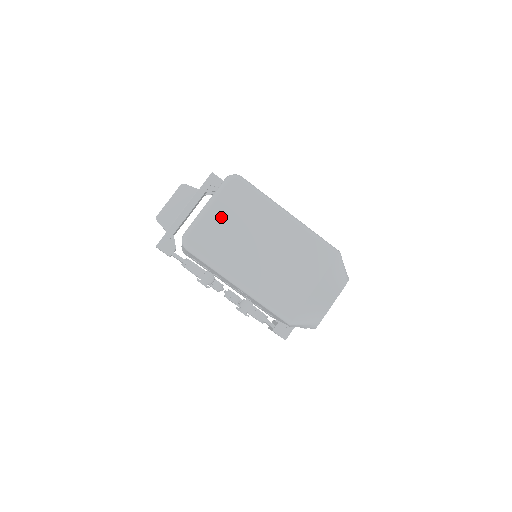
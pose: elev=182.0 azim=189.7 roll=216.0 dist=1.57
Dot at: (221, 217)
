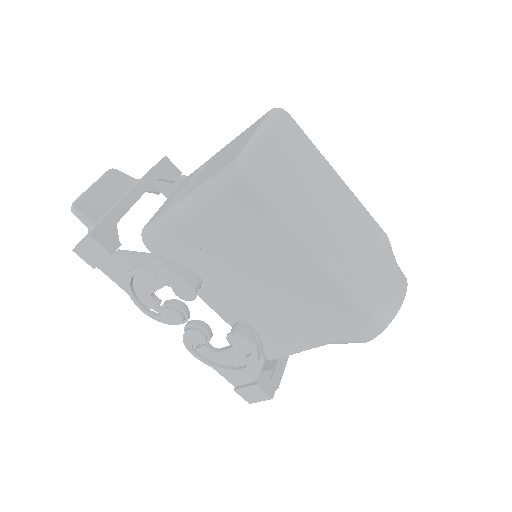
Dot at: (280, 150)
